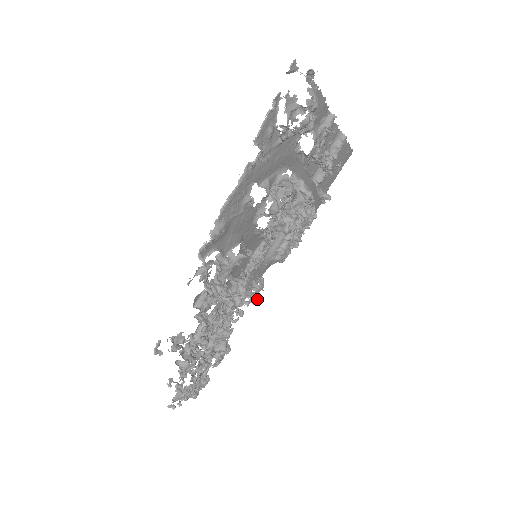
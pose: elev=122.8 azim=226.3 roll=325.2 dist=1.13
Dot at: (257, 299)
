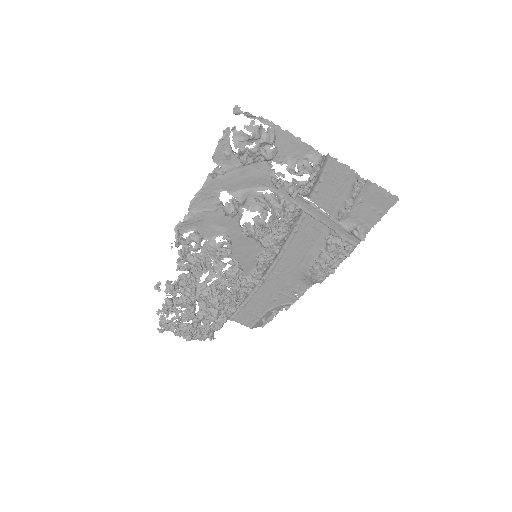
Dot at: (237, 285)
